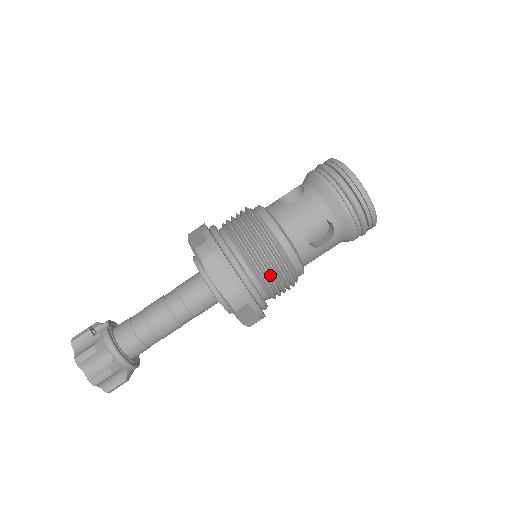
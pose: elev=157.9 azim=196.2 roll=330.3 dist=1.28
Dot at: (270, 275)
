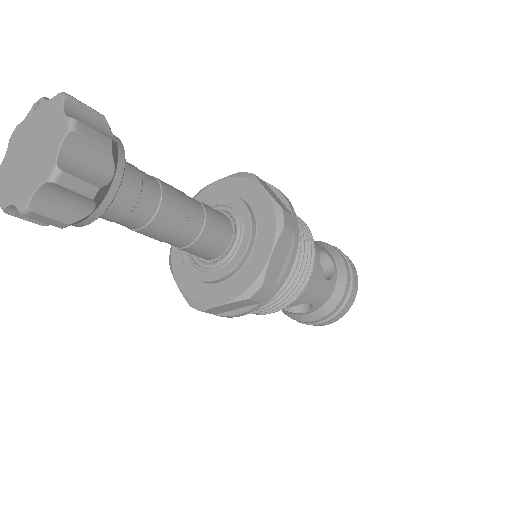
Dot at: (304, 241)
